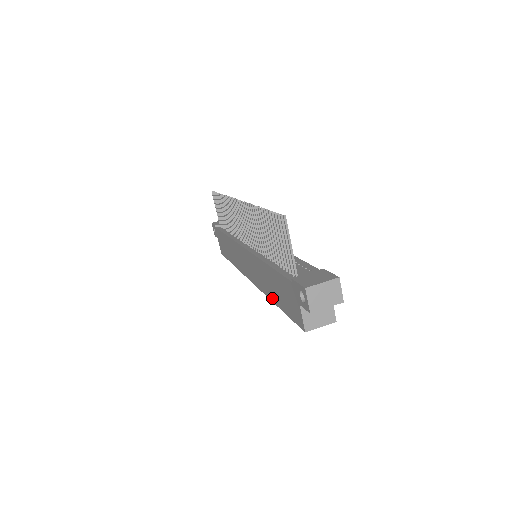
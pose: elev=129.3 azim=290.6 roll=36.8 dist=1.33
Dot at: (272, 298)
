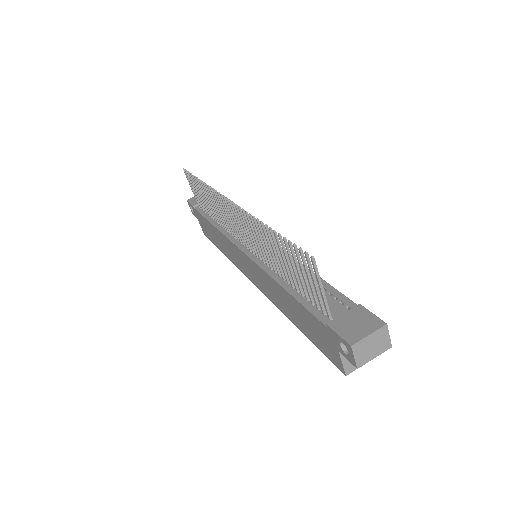
Dot at: (290, 318)
